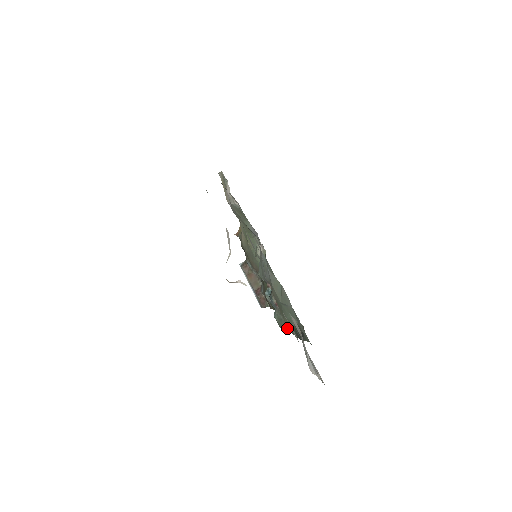
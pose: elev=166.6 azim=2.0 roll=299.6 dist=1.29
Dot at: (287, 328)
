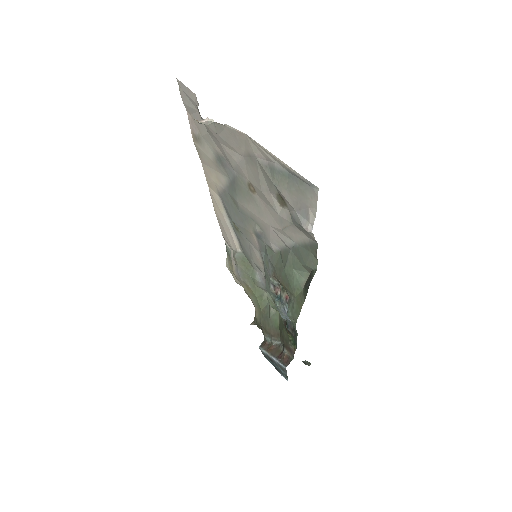
Dot at: (299, 303)
